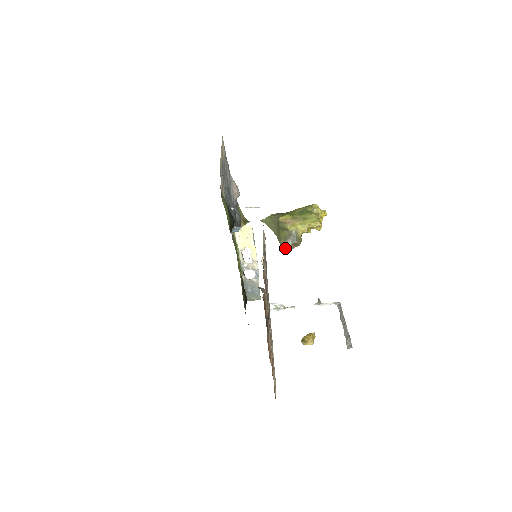
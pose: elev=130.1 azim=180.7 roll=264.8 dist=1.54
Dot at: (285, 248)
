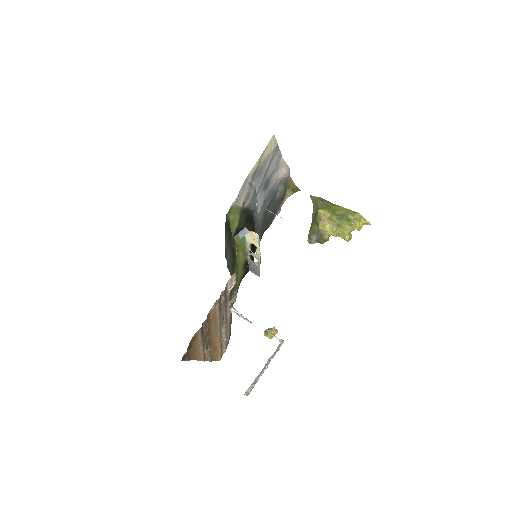
Dot at: (309, 239)
